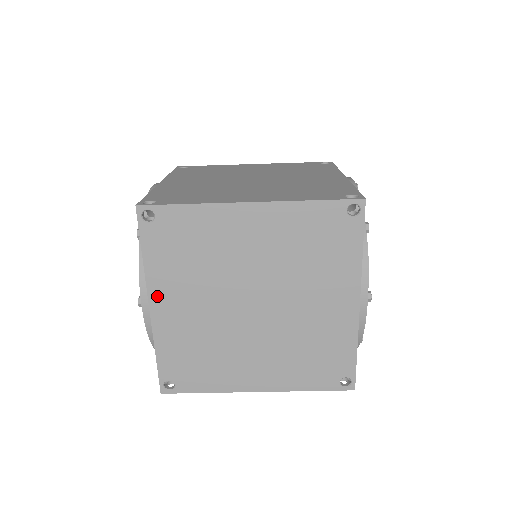
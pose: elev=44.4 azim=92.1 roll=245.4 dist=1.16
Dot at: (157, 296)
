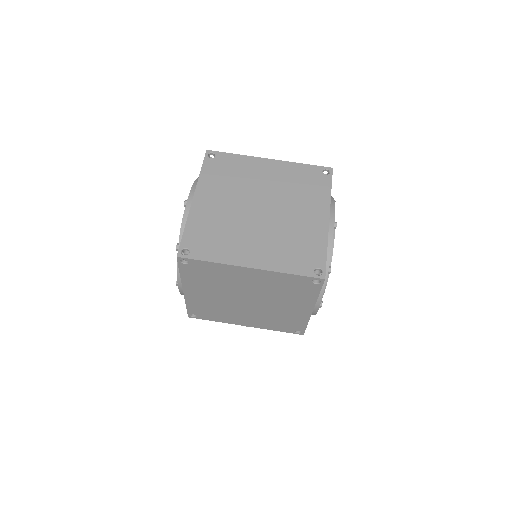
Dot at: (200, 194)
